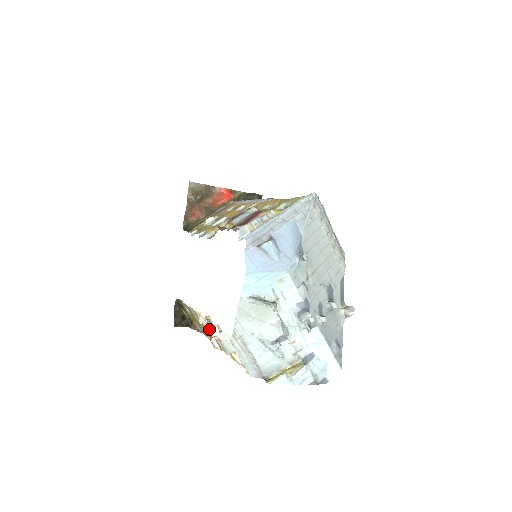
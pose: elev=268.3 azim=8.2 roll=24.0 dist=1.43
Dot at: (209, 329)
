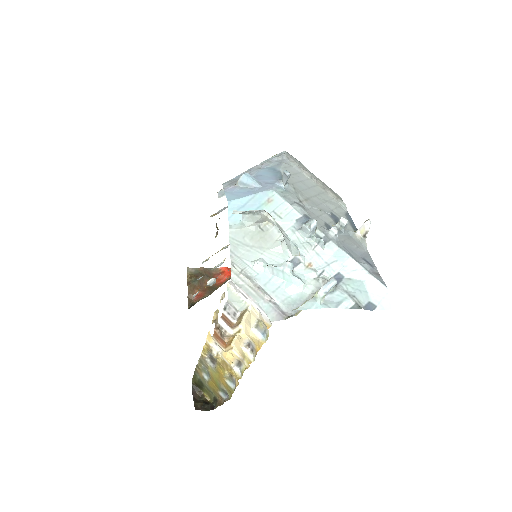
Dot at: (218, 328)
